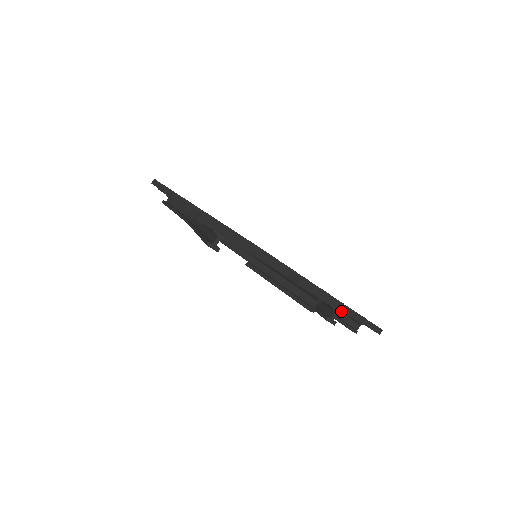
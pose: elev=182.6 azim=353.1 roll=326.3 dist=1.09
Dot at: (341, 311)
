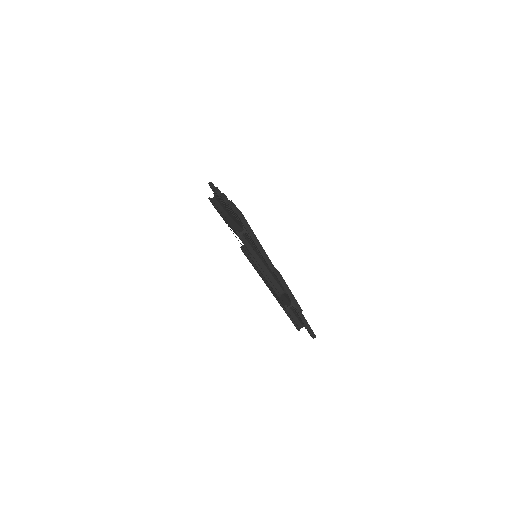
Dot at: (295, 306)
